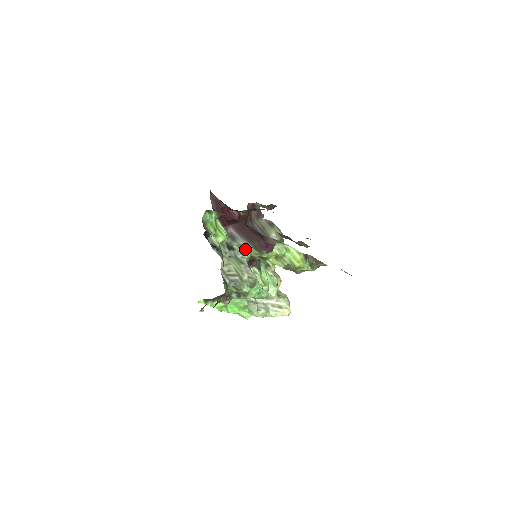
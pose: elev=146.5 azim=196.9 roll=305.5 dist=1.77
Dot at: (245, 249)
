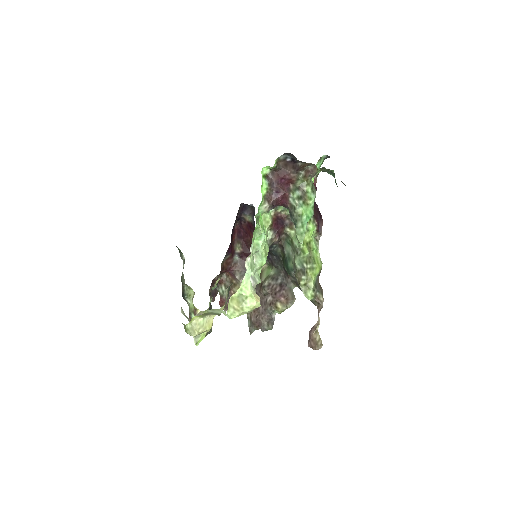
Dot at: occluded
